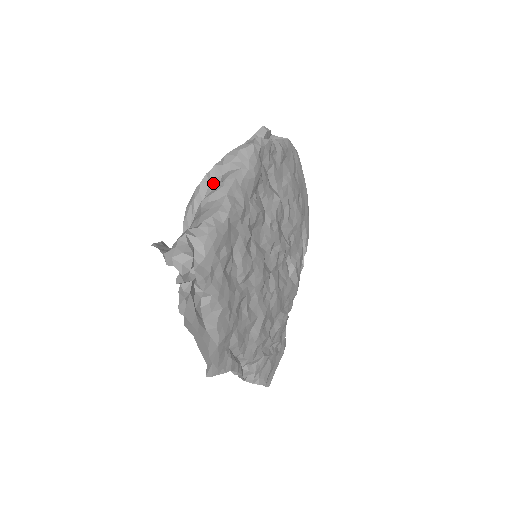
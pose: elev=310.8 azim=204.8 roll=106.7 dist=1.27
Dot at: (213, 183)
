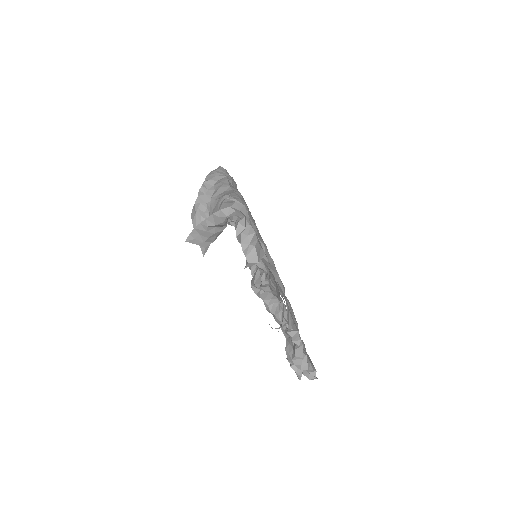
Dot at: (209, 193)
